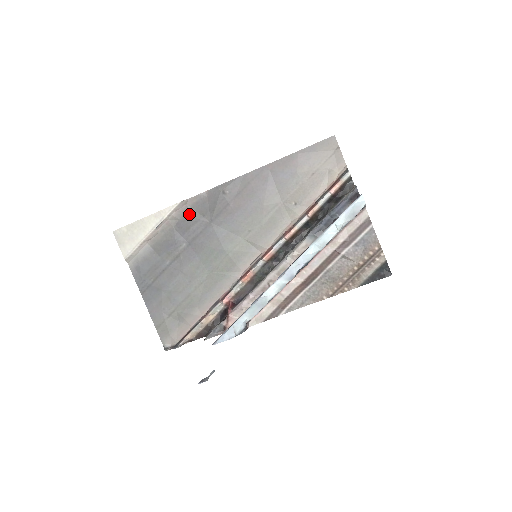
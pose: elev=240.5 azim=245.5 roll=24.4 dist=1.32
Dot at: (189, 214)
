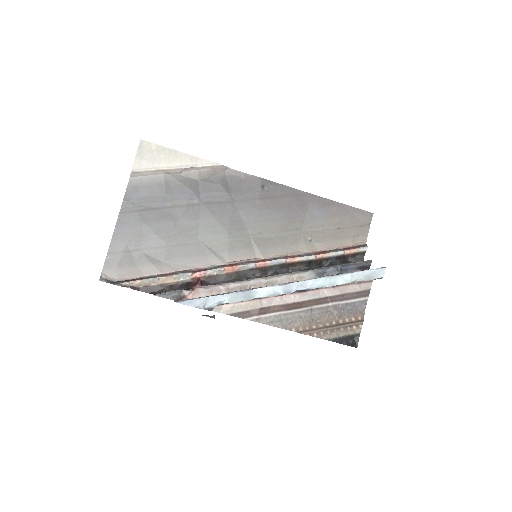
Dot at: (220, 180)
